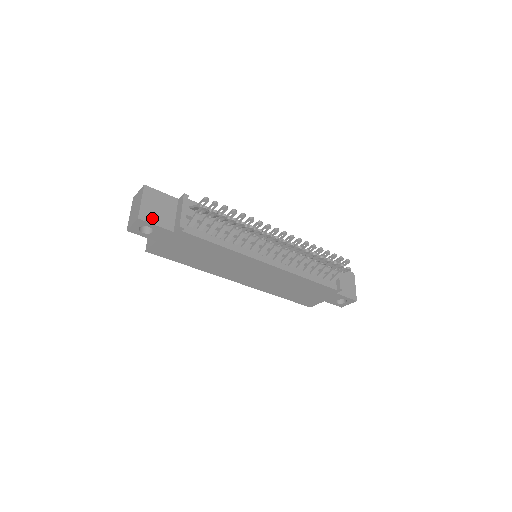
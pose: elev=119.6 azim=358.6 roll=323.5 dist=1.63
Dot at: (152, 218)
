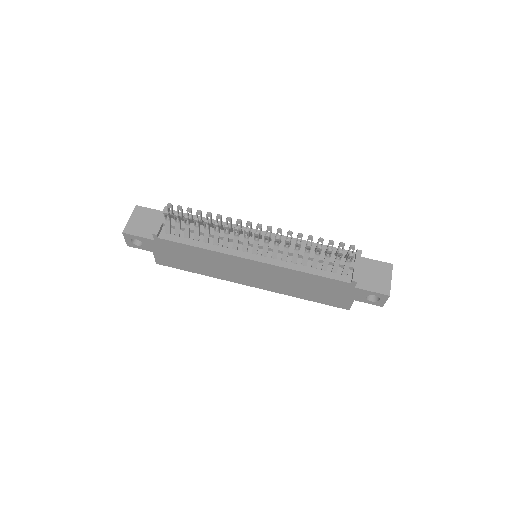
Dot at: (136, 231)
